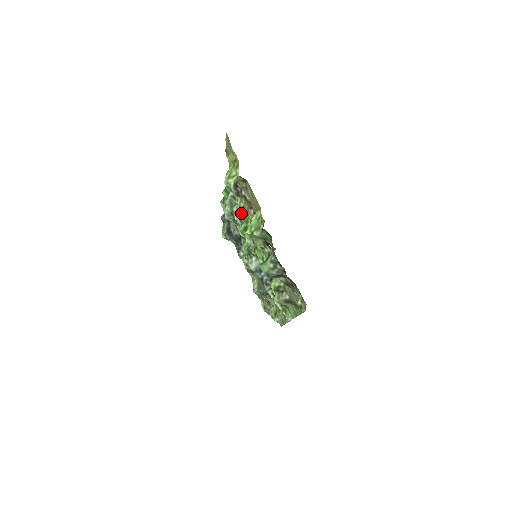
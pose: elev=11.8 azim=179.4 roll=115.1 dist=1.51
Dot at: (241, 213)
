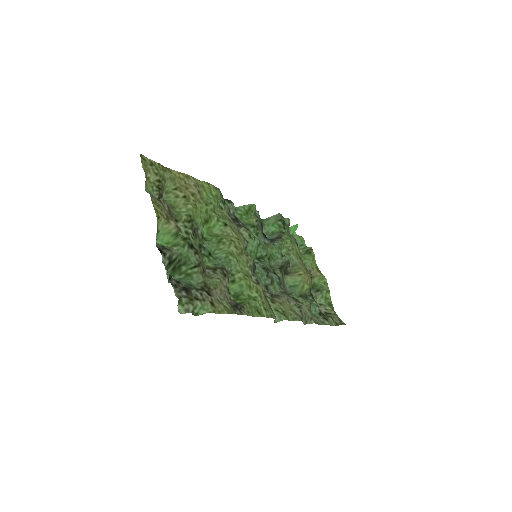
Dot at: (229, 216)
